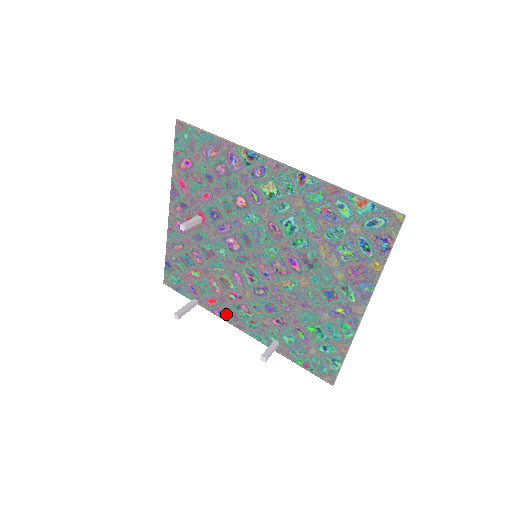
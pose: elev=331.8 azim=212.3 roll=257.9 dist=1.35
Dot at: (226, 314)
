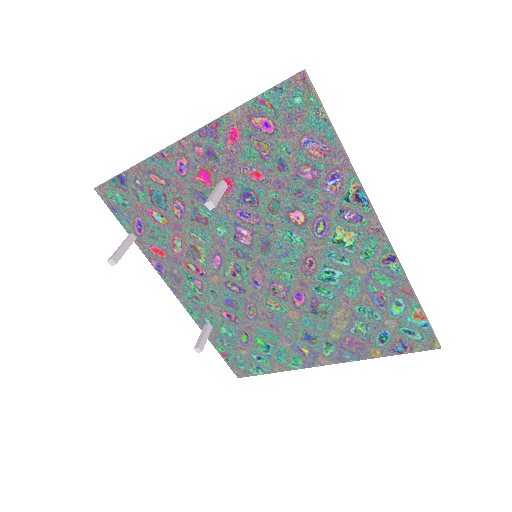
Dot at: (167, 272)
